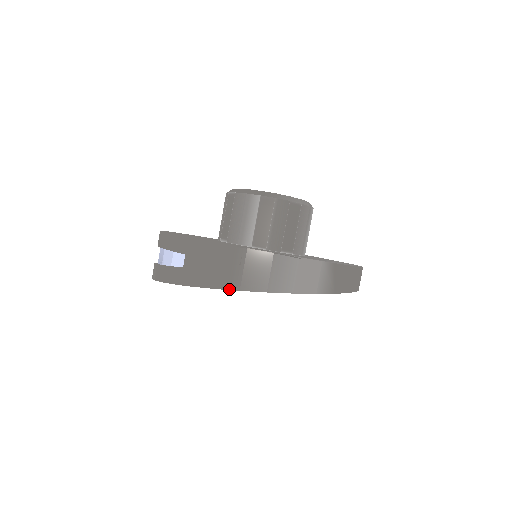
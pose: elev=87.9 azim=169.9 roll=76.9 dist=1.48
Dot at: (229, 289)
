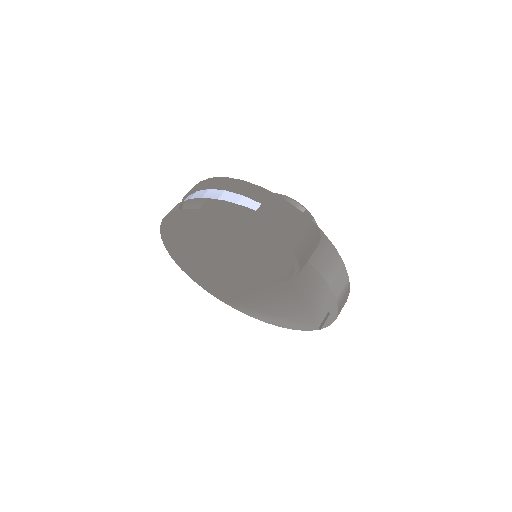
Dot at: (294, 249)
